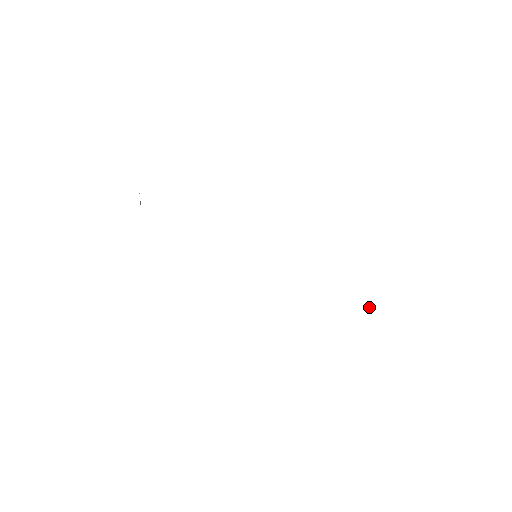
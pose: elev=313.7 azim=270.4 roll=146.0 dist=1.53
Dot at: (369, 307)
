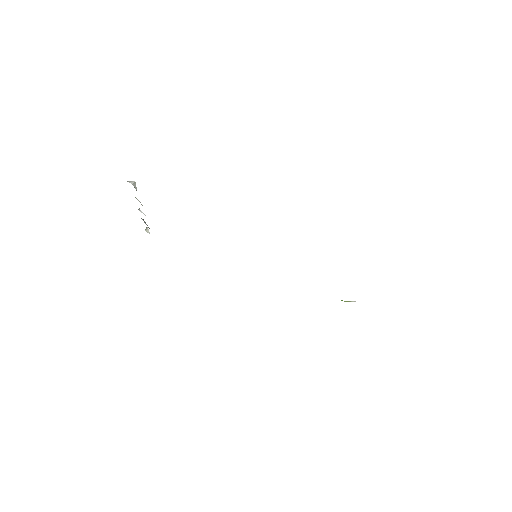
Dot at: (348, 301)
